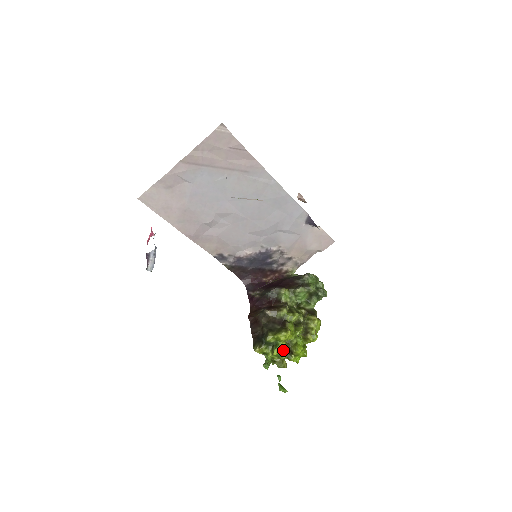
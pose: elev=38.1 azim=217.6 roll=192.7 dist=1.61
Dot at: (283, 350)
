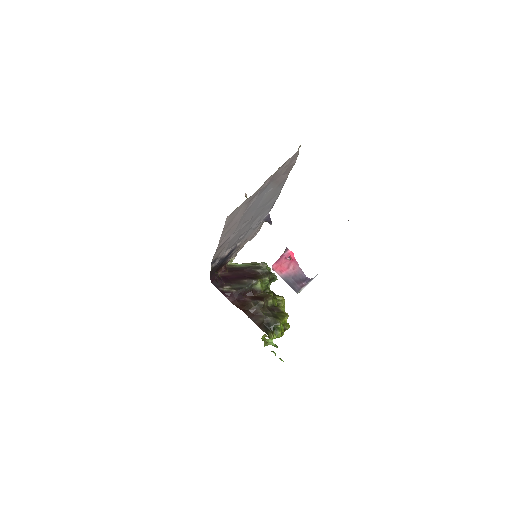
Dot at: occluded
